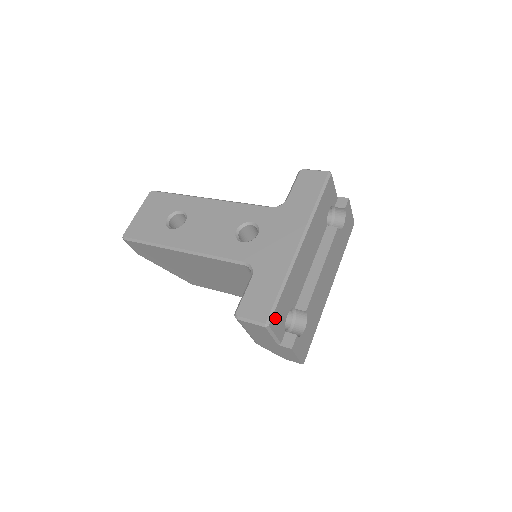
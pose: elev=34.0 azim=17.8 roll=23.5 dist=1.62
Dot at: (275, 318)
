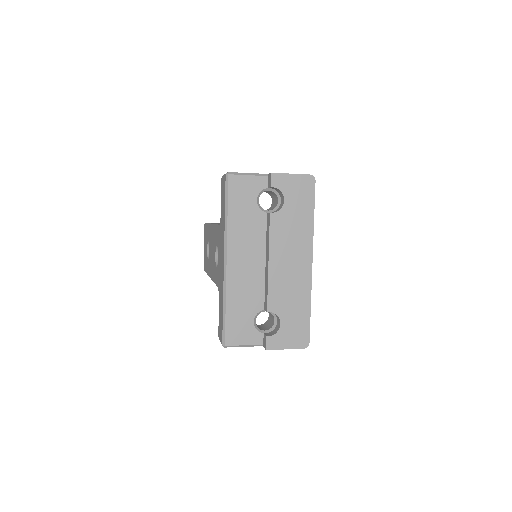
Dot at: (232, 336)
